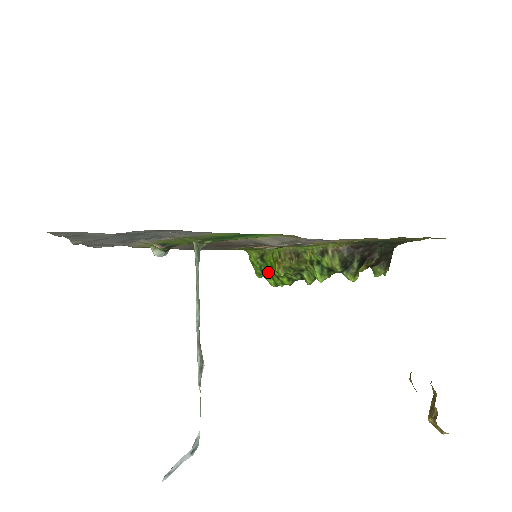
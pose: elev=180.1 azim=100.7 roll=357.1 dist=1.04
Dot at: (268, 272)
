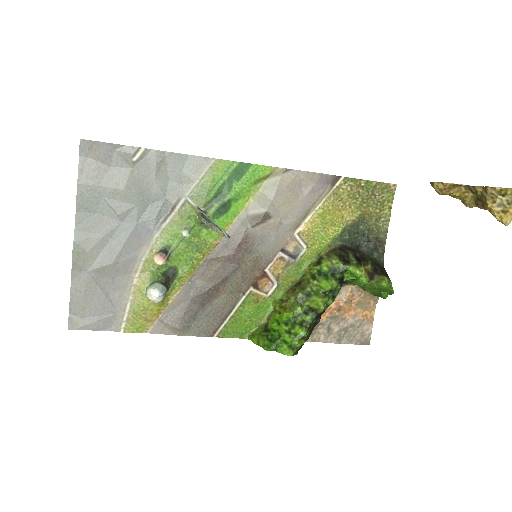
Dot at: (277, 337)
